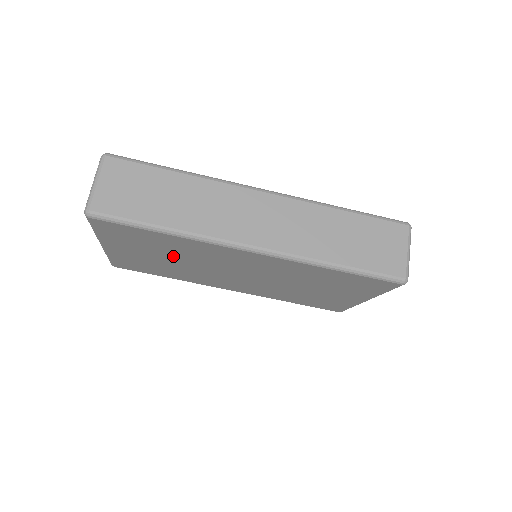
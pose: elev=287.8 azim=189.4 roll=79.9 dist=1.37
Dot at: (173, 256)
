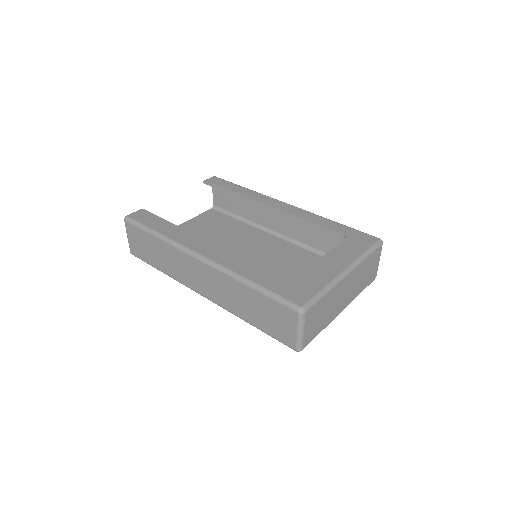
Dot at: occluded
